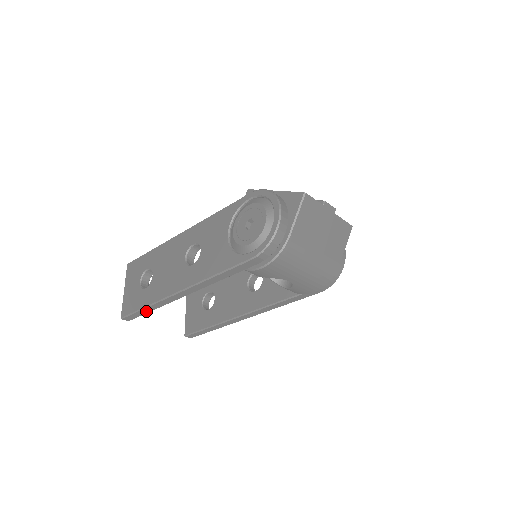
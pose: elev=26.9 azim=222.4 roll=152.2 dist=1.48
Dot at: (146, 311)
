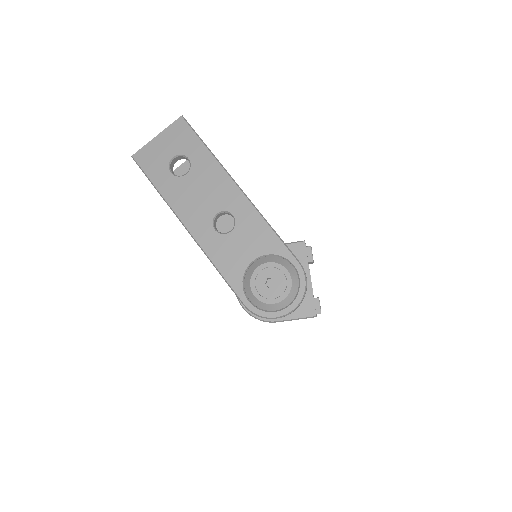
Dot at: occluded
